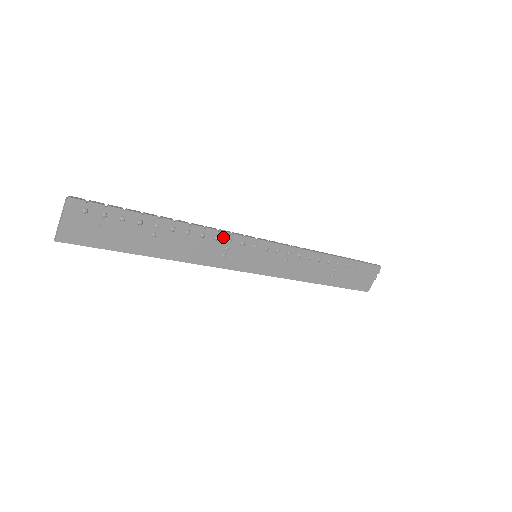
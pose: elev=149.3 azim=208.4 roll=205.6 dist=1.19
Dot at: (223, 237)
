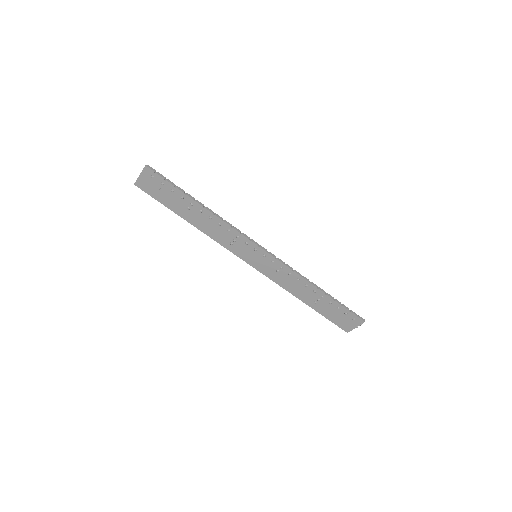
Dot at: (234, 232)
